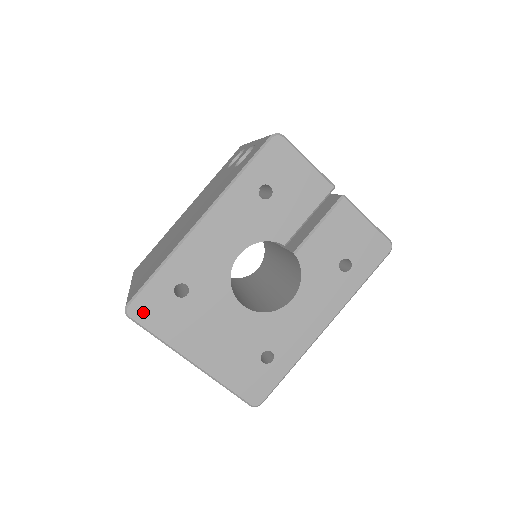
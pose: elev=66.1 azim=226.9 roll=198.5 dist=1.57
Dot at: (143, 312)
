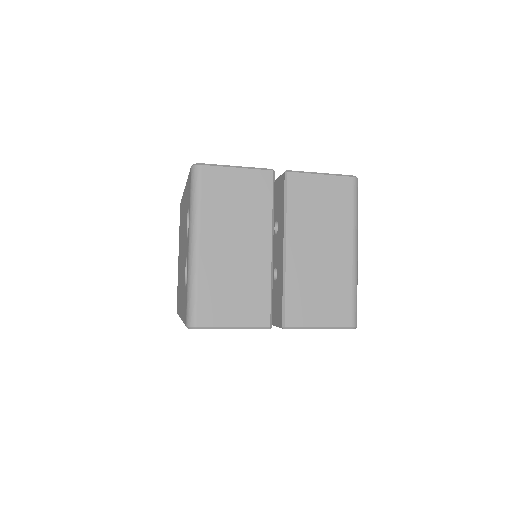
Dot at: occluded
